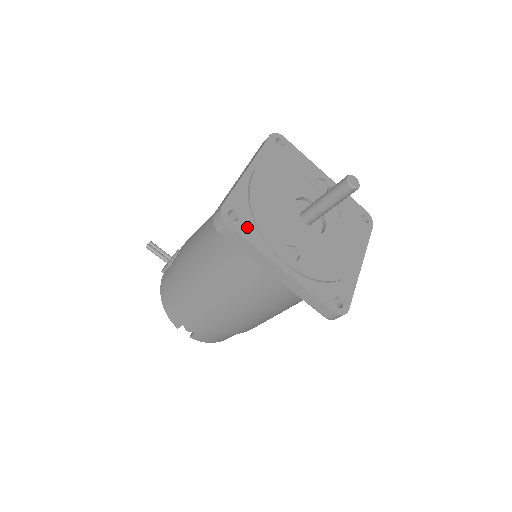
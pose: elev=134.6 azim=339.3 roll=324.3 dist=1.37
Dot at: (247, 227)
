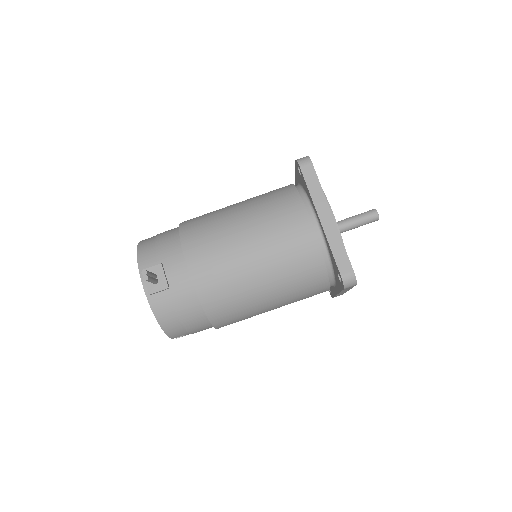
Dot at: occluded
